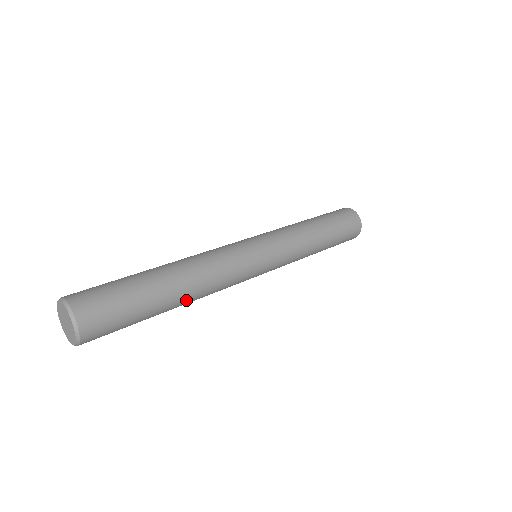
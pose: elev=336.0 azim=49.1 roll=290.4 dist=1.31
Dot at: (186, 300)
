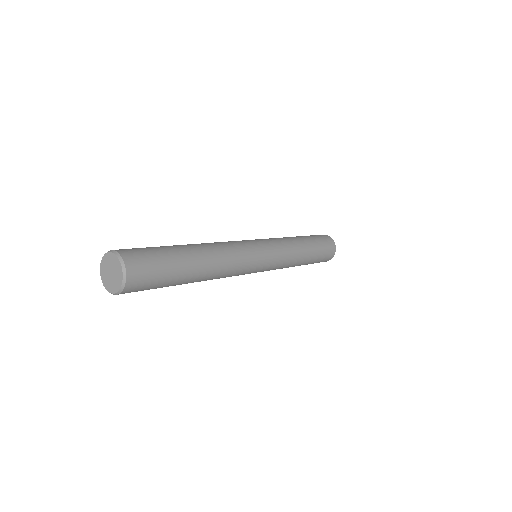
Dot at: (207, 272)
